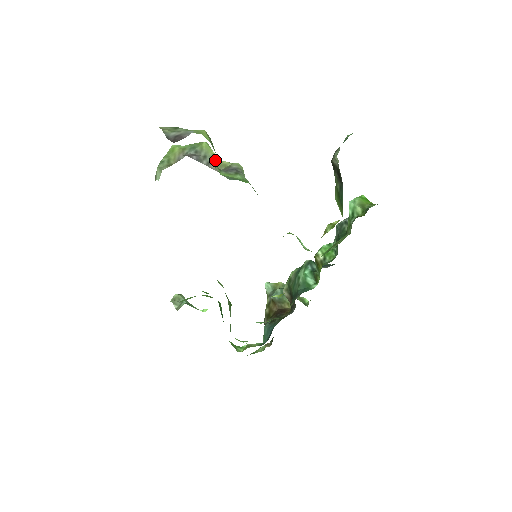
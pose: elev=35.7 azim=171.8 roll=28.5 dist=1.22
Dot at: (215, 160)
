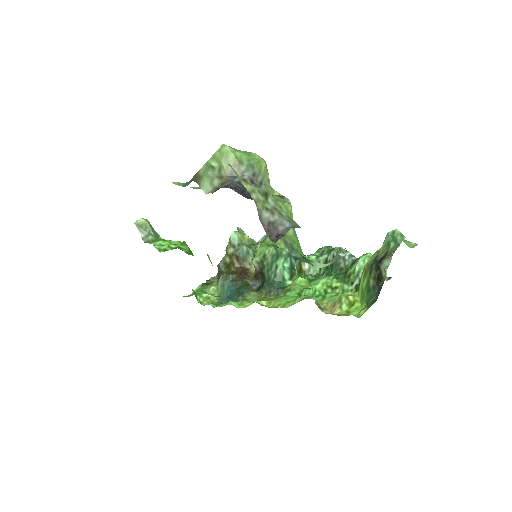
Dot at: (269, 189)
